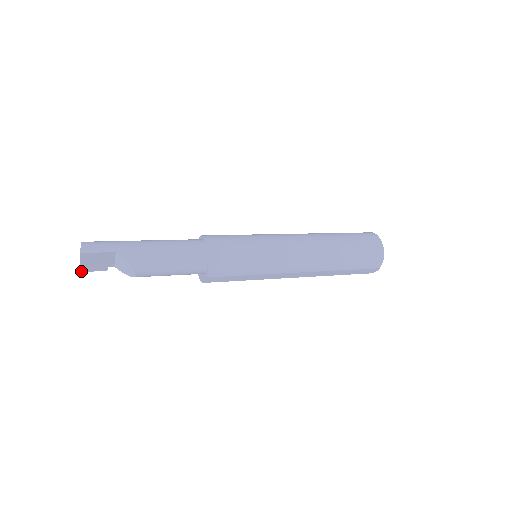
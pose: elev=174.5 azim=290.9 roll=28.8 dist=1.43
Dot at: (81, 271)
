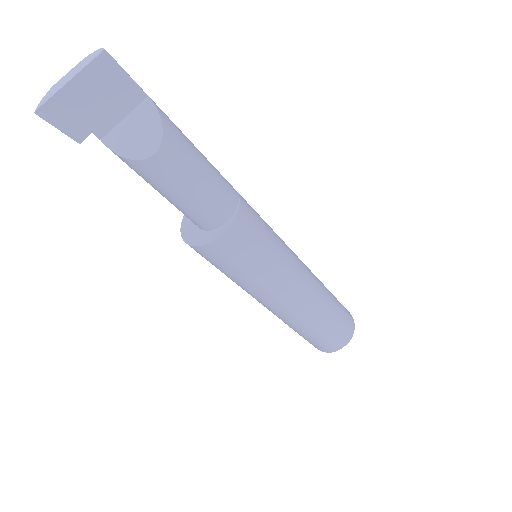
Dot at: (40, 110)
